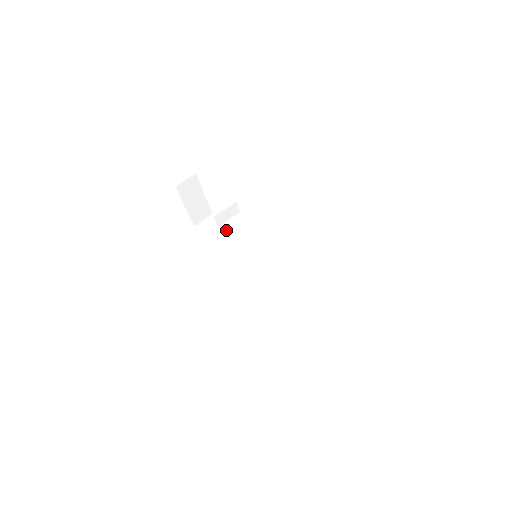
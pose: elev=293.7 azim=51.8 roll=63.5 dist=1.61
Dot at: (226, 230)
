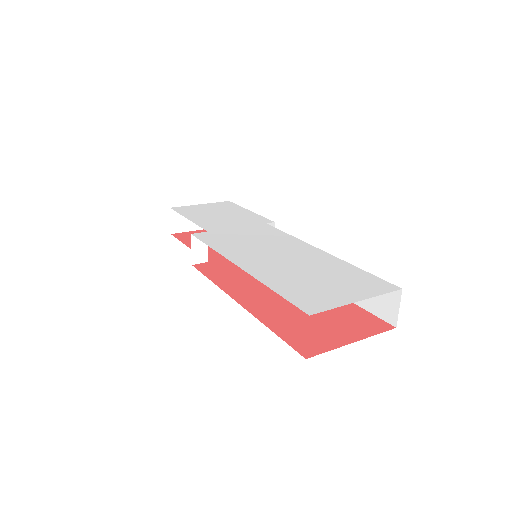
Dot at: occluded
